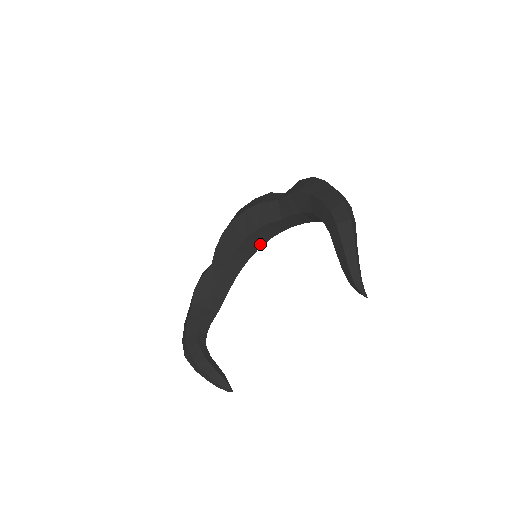
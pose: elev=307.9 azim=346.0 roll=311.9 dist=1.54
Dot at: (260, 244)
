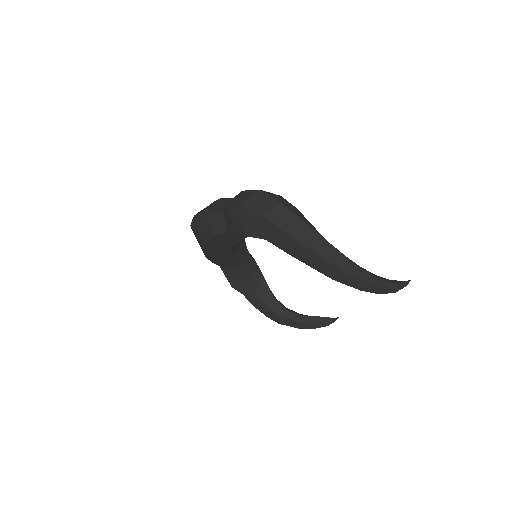
Dot at: occluded
